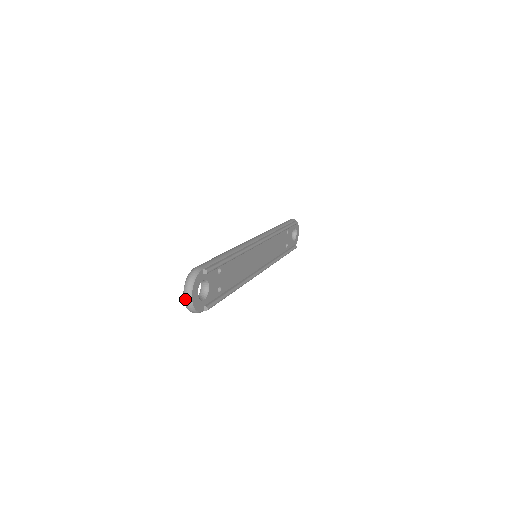
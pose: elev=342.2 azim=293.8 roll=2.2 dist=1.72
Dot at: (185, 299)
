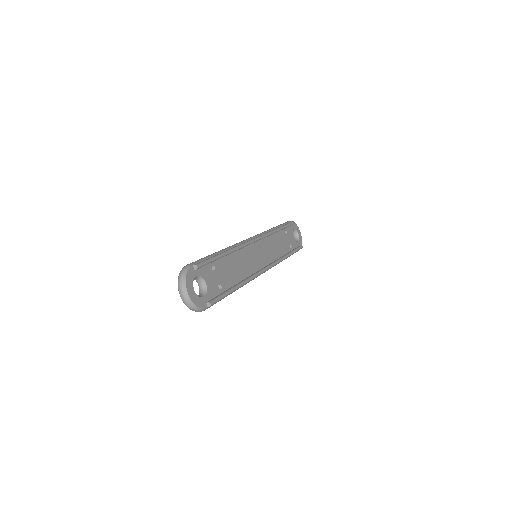
Dot at: (182, 297)
